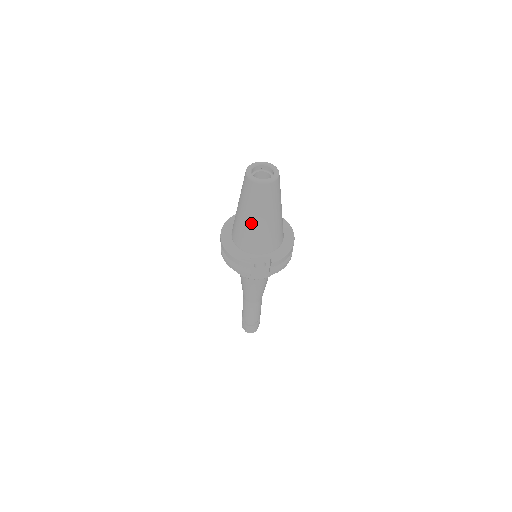
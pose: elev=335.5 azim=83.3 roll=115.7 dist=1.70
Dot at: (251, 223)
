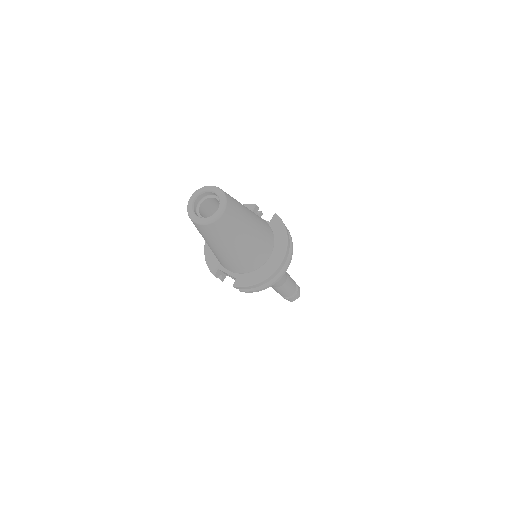
Dot at: occluded
